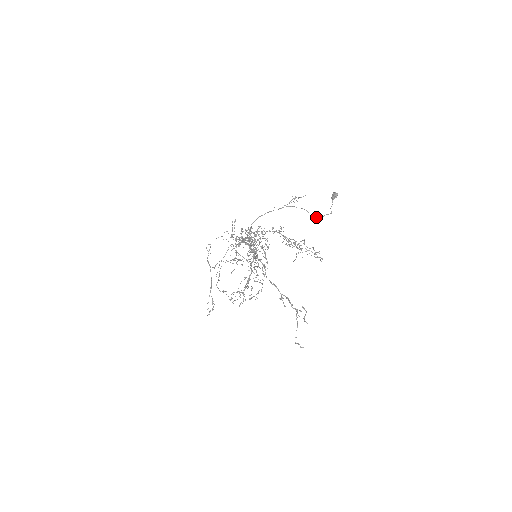
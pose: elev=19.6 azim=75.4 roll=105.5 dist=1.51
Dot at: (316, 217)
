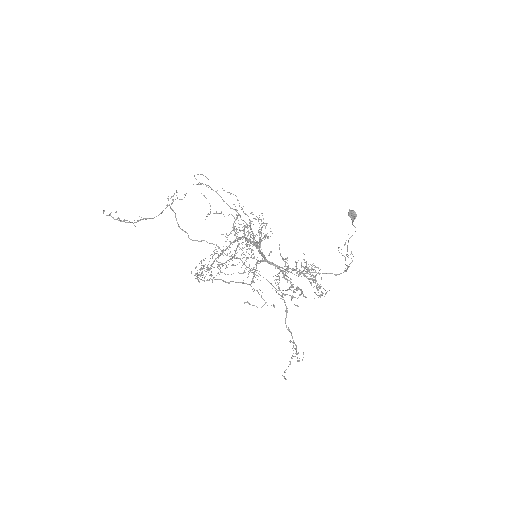
Dot at: occluded
